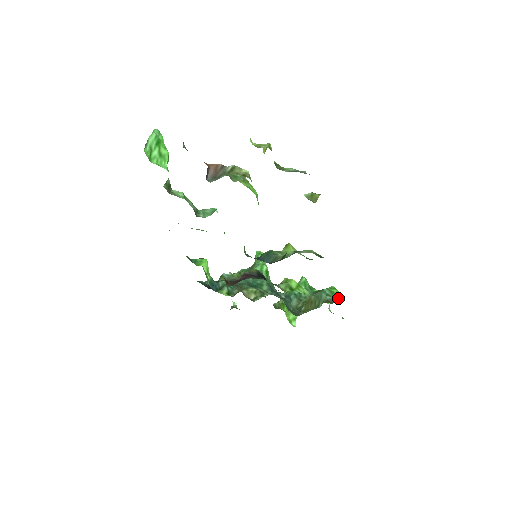
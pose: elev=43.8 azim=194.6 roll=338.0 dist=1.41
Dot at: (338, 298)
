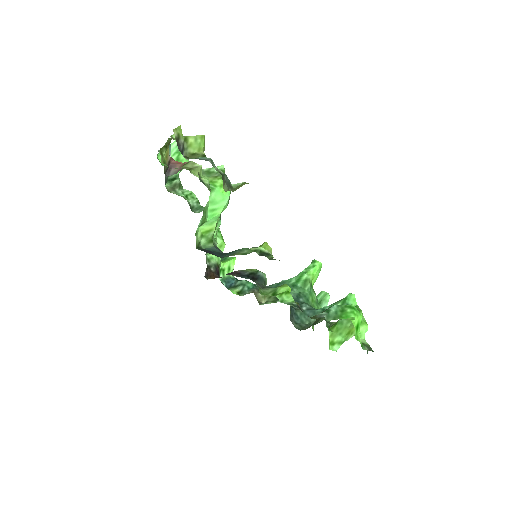
Dot at: (342, 318)
